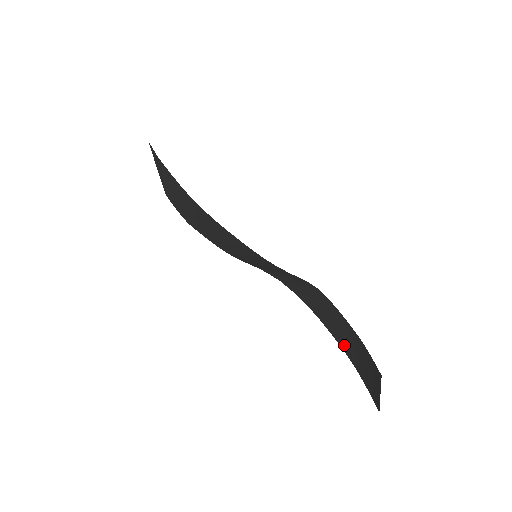
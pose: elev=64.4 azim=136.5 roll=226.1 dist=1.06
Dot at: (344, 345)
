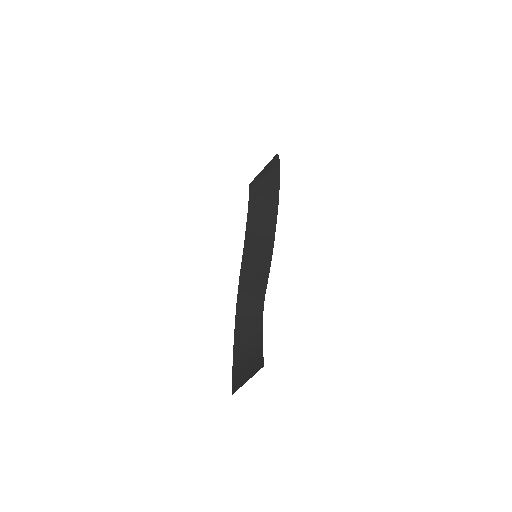
Dot at: (239, 350)
